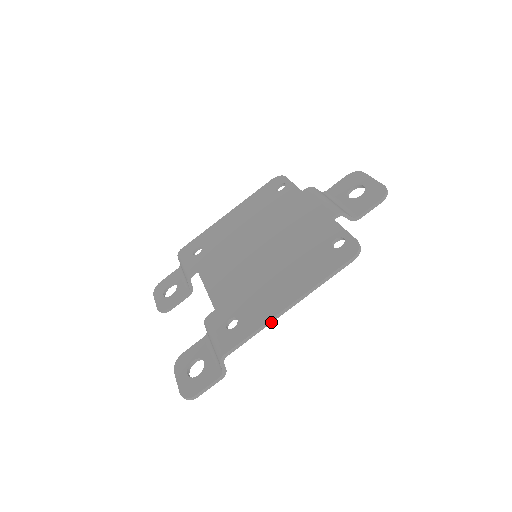
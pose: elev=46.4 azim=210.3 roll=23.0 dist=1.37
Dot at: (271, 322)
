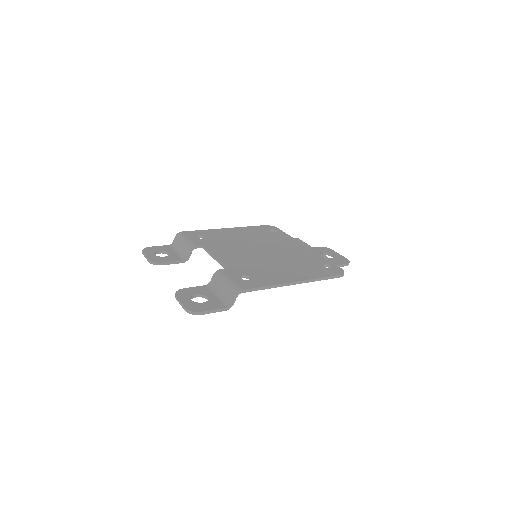
Dot at: (280, 286)
